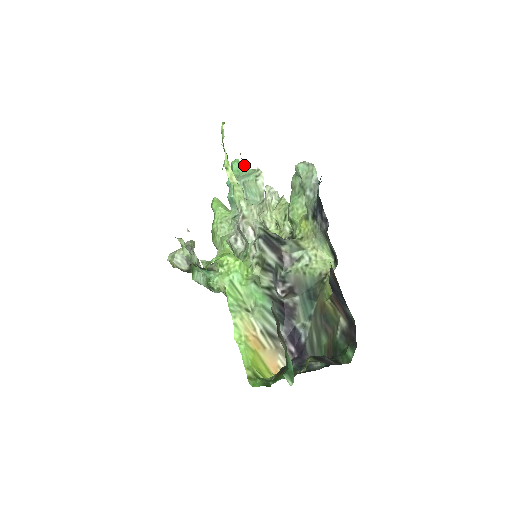
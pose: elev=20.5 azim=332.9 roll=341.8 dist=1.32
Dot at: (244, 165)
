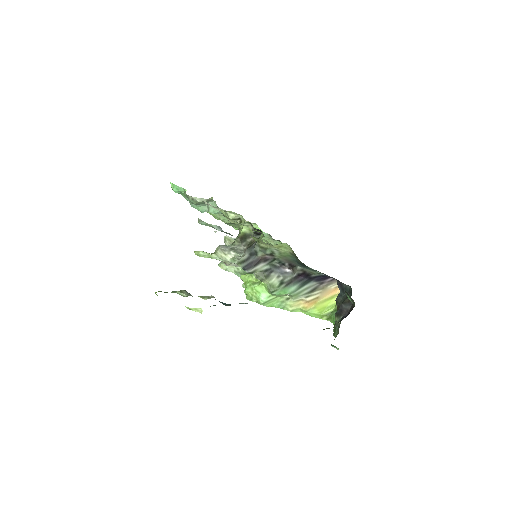
Dot at: (178, 186)
